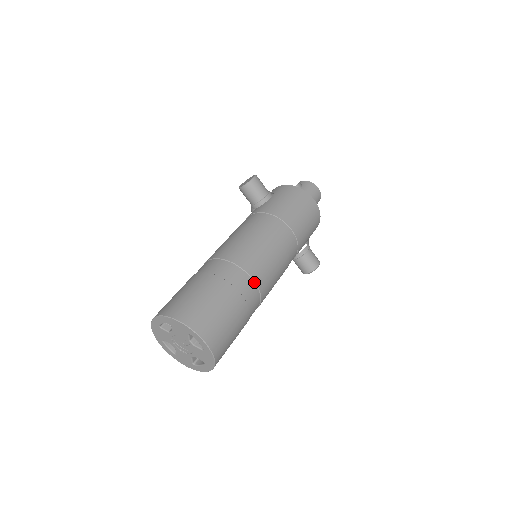
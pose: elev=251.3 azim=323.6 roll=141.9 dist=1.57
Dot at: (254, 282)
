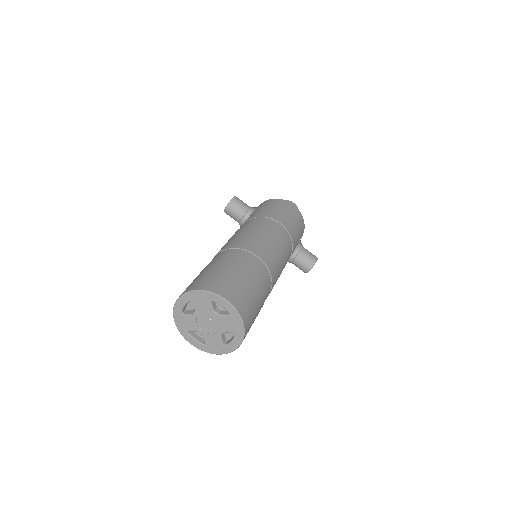
Dot at: (259, 259)
